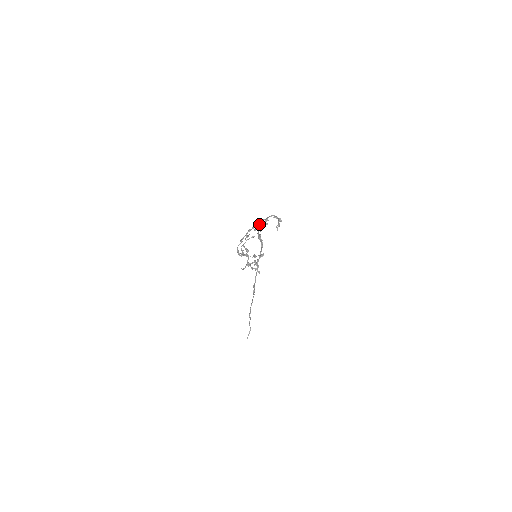
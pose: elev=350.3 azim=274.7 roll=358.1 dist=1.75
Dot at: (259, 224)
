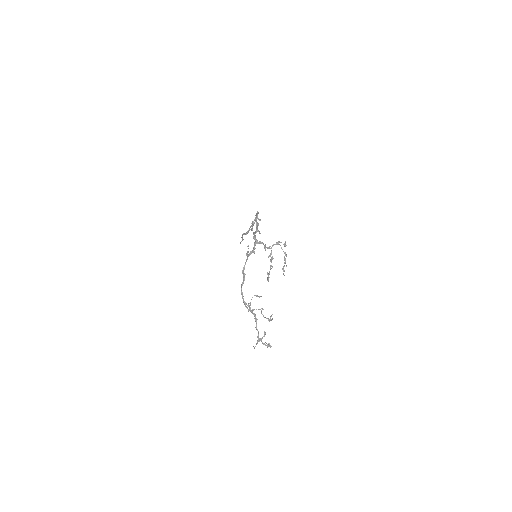
Dot at: occluded
